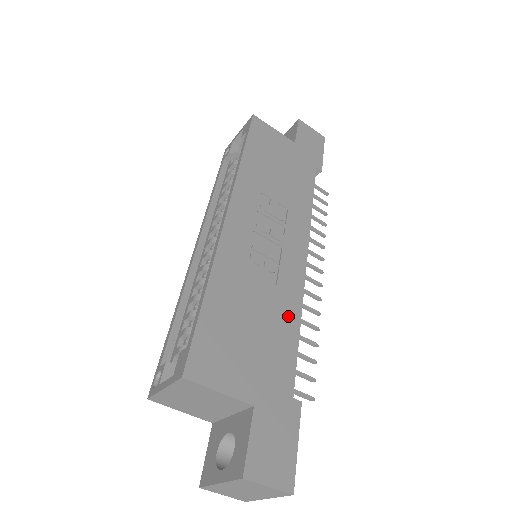
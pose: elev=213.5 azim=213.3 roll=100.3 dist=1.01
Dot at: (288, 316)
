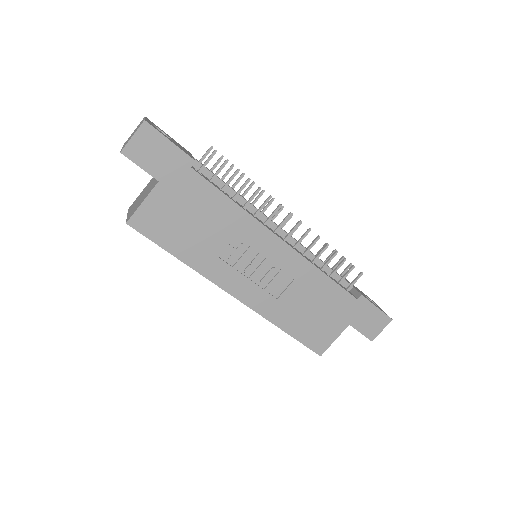
Dot at: (315, 280)
